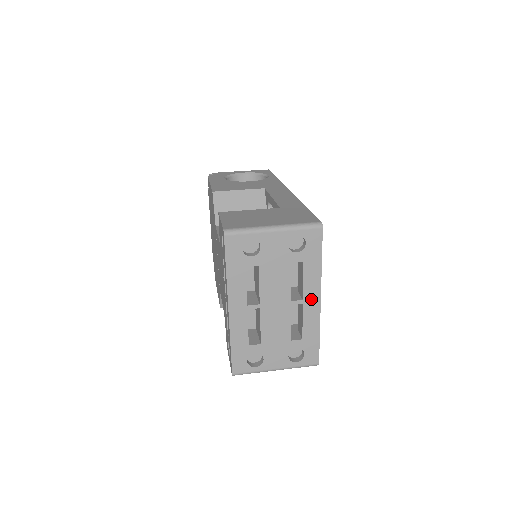
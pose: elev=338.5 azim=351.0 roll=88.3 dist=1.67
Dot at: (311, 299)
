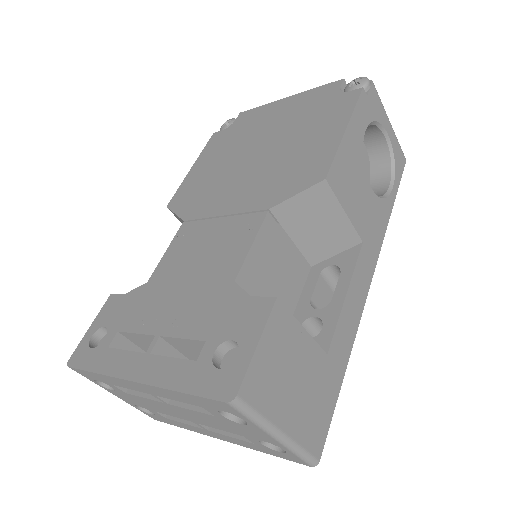
Dot at: (215, 435)
